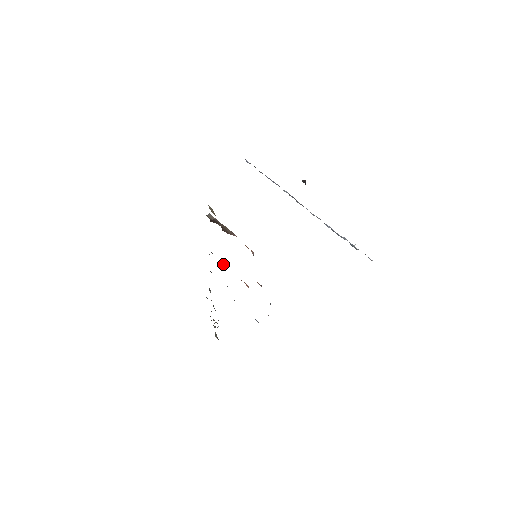
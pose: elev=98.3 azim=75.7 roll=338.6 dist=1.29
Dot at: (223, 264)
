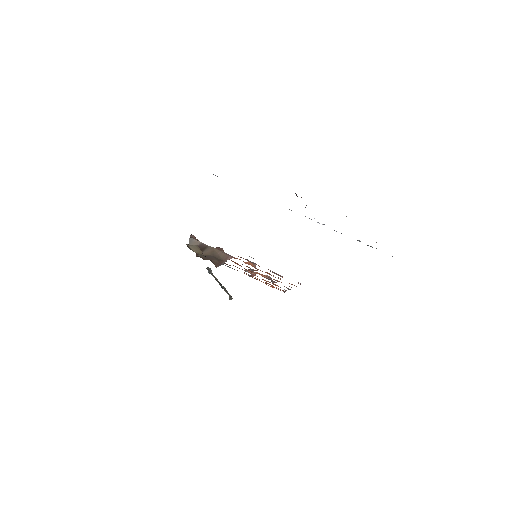
Dot at: occluded
